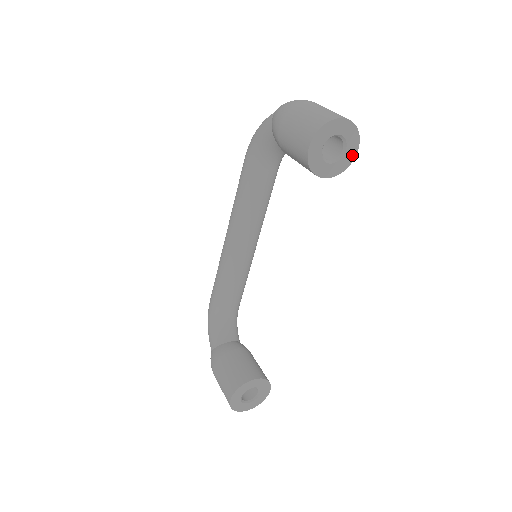
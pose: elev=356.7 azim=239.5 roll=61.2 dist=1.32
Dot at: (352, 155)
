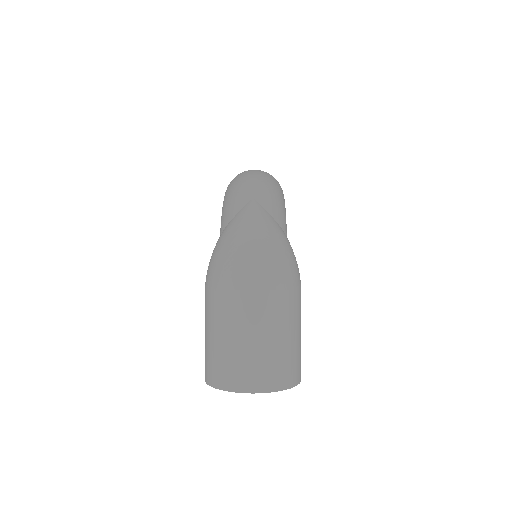
Dot at: occluded
